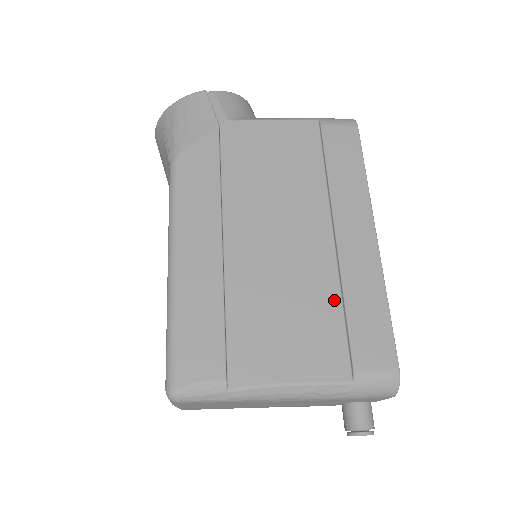
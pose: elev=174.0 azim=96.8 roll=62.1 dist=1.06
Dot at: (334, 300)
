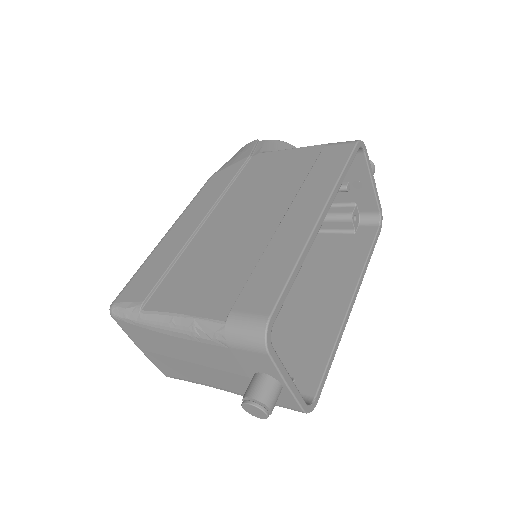
Dot at: (253, 261)
